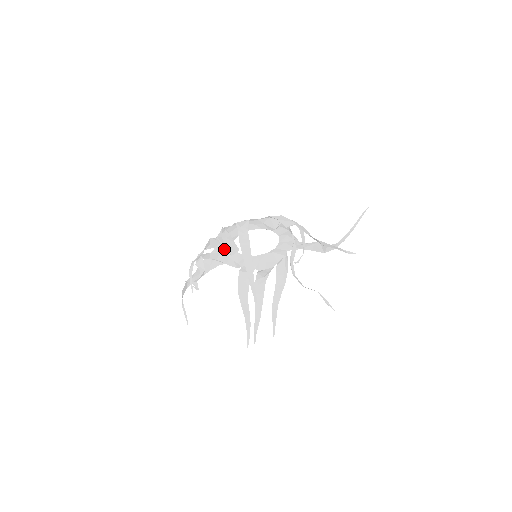
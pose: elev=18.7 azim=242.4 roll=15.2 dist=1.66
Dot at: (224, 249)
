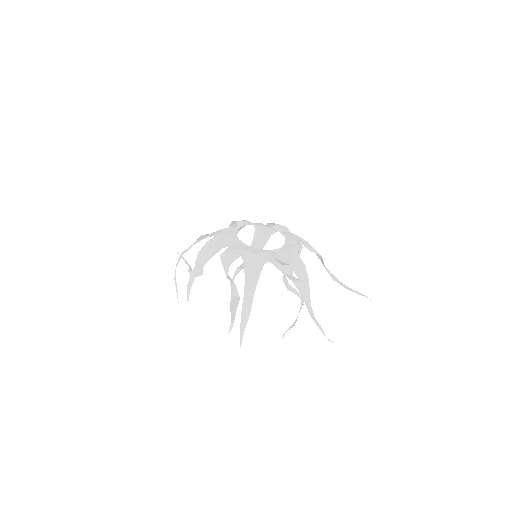
Dot at: (227, 230)
